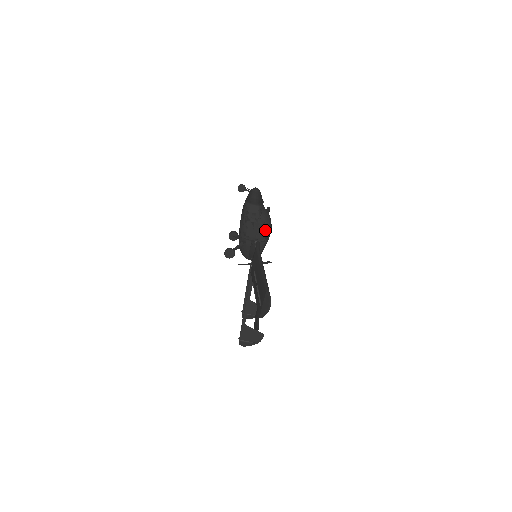
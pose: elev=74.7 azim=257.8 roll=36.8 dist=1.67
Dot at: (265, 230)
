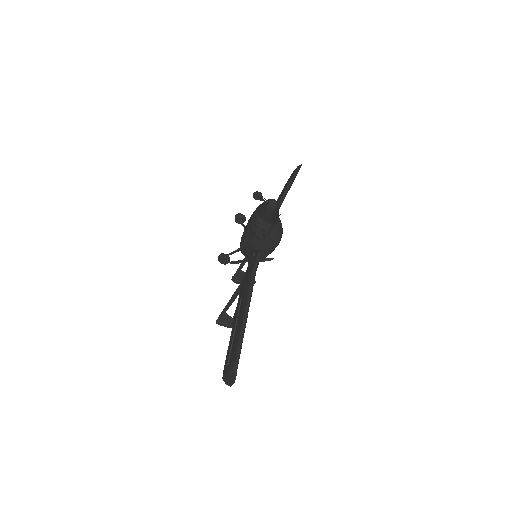
Dot at: (271, 246)
